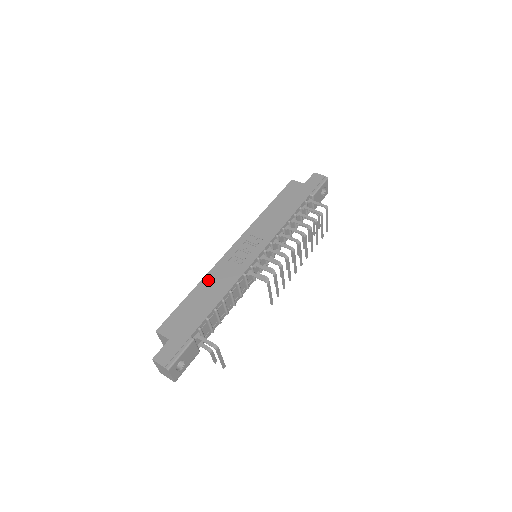
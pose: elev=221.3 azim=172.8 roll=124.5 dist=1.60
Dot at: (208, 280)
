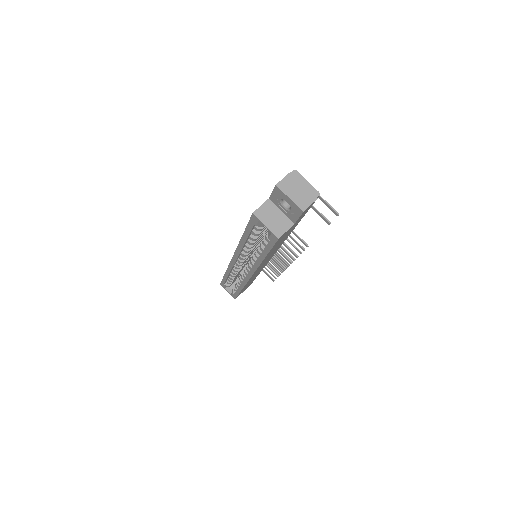
Dot at: occluded
